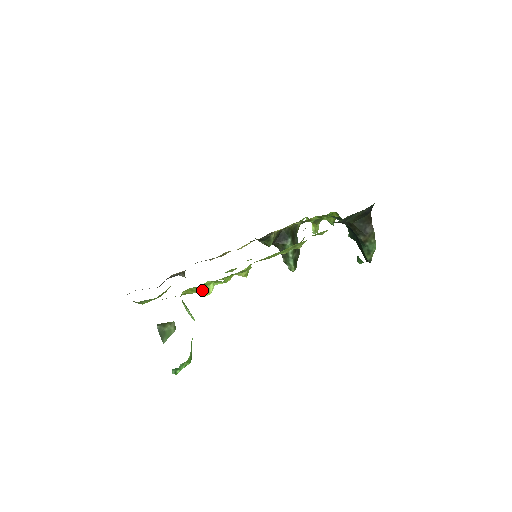
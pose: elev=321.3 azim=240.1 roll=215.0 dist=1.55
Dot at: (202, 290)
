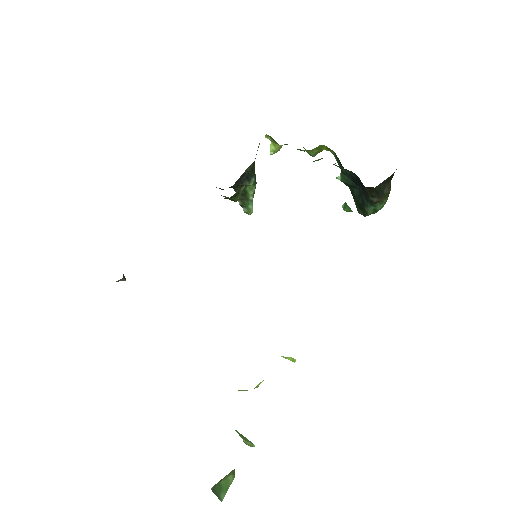
Dot at: occluded
